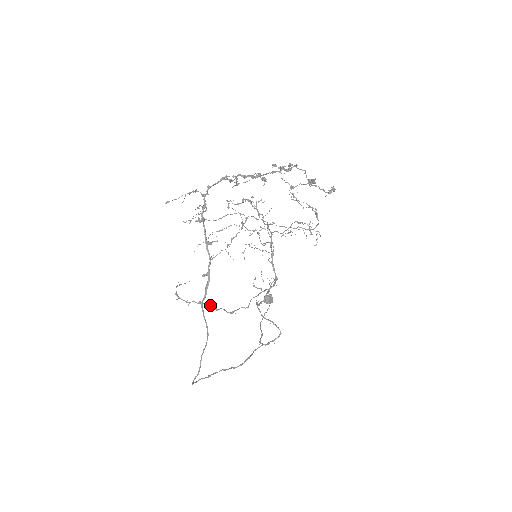
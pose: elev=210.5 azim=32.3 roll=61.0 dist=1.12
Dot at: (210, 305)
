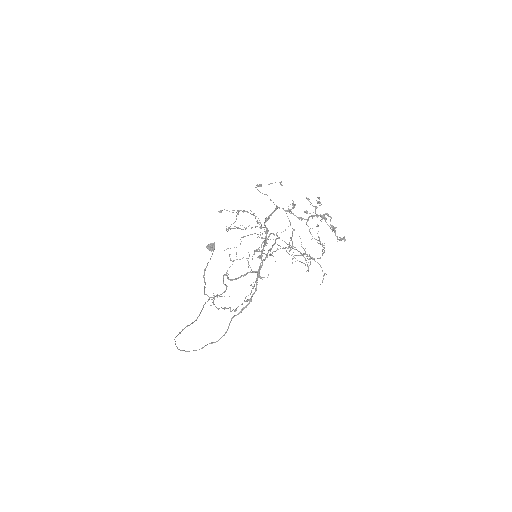
Dot at: occluded
